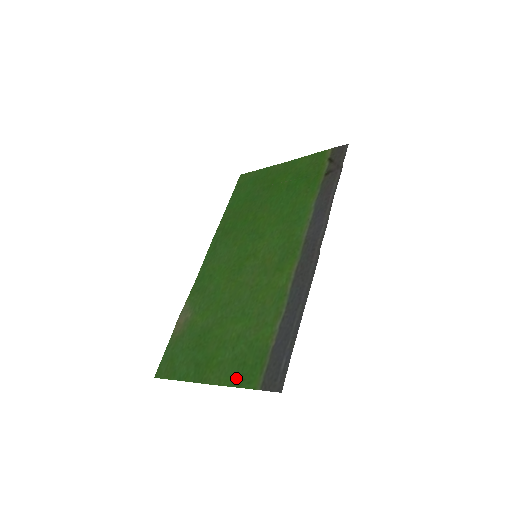
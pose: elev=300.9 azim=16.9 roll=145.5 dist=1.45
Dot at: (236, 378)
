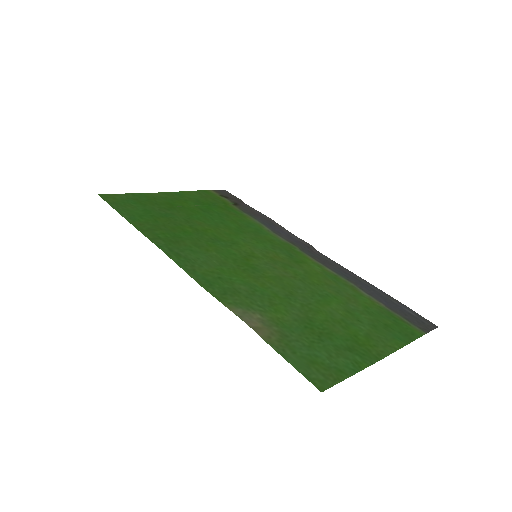
Dot at: (400, 337)
